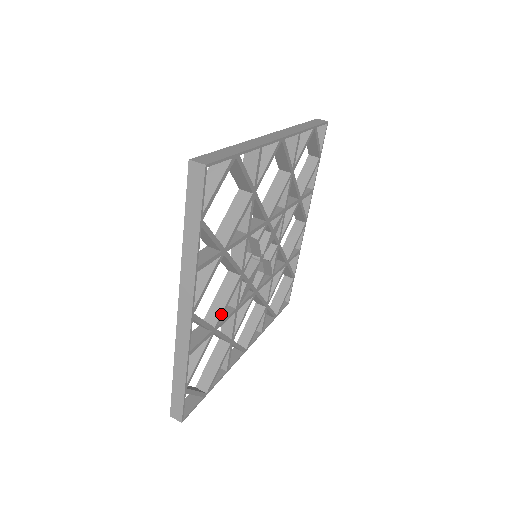
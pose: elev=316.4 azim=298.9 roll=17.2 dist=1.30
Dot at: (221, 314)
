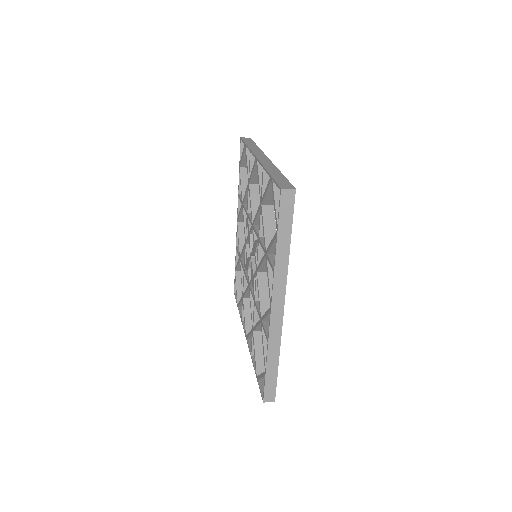
Dot at: occluded
